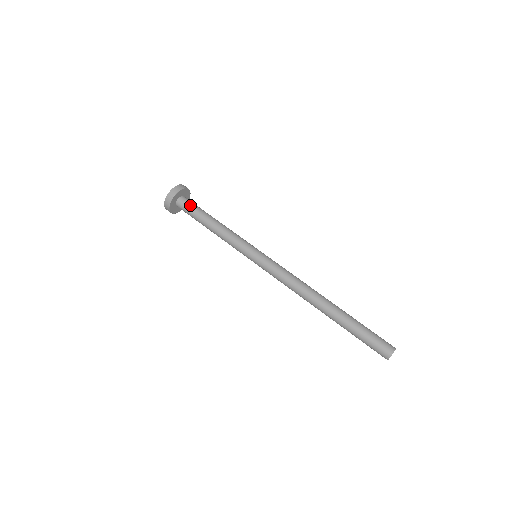
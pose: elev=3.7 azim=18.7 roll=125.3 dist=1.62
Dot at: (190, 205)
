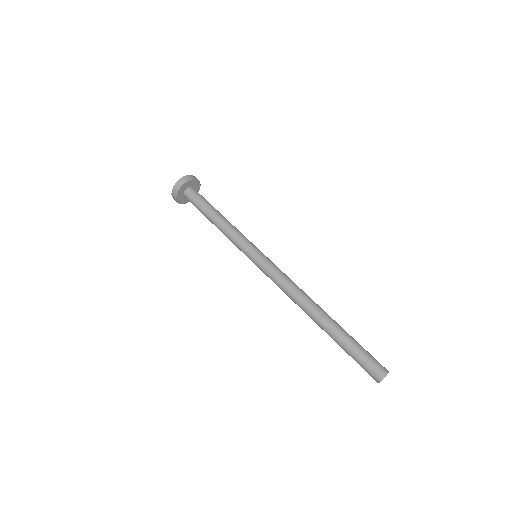
Dot at: (198, 196)
